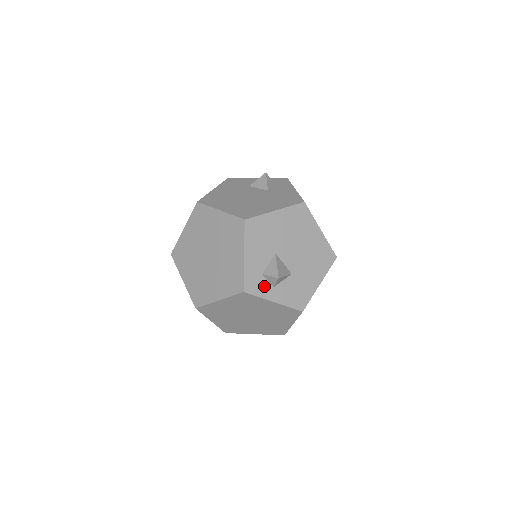
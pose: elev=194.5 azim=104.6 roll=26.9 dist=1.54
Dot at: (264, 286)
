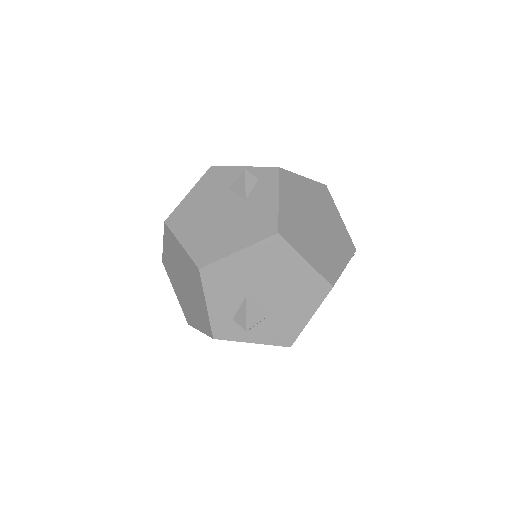
Dot at: (237, 330)
